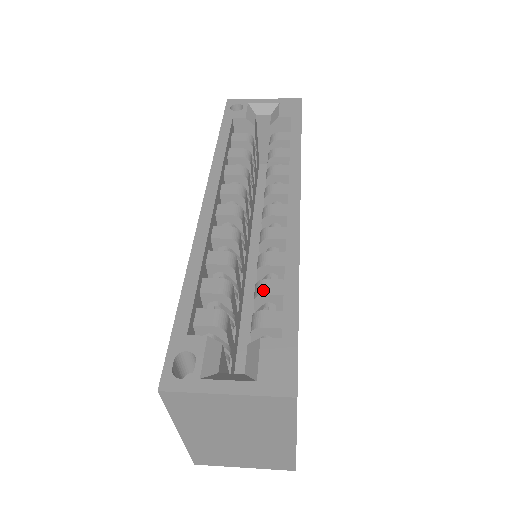
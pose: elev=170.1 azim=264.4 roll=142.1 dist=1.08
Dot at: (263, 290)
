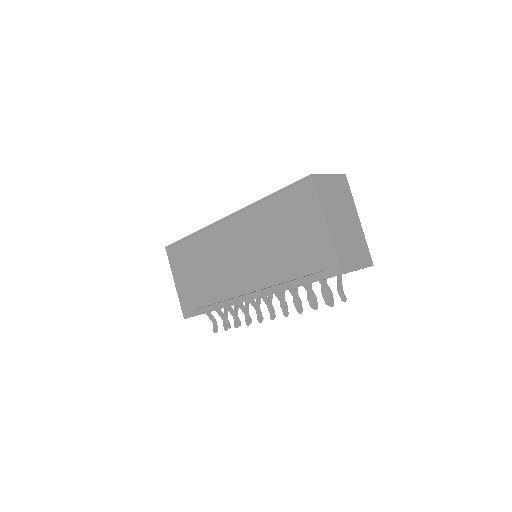
Dot at: occluded
